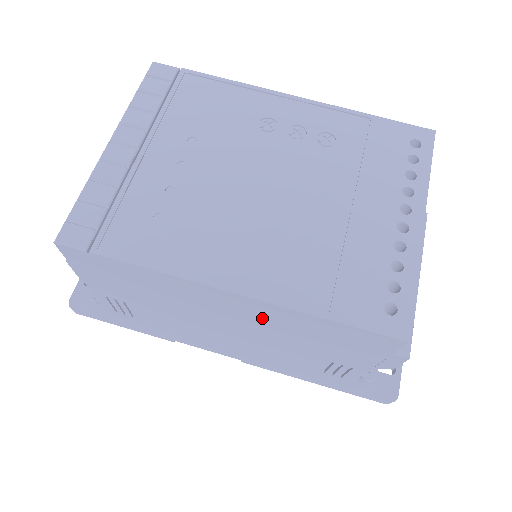
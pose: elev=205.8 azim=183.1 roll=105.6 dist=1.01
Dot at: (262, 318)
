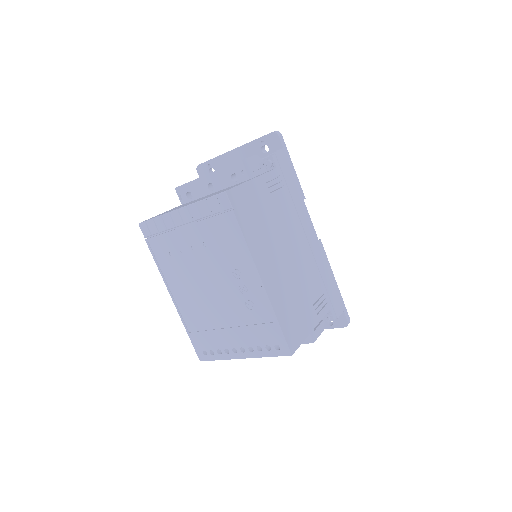
Dot at: occluded
